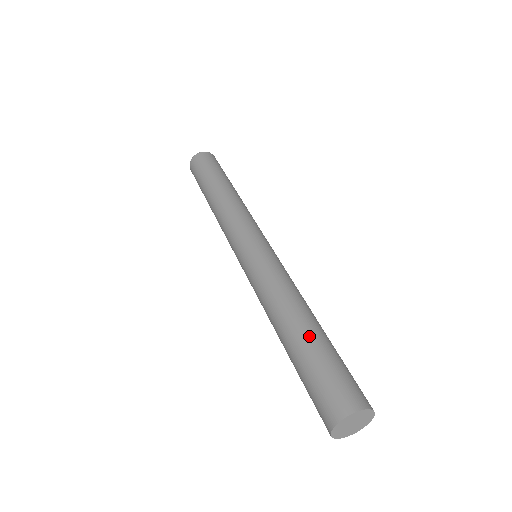
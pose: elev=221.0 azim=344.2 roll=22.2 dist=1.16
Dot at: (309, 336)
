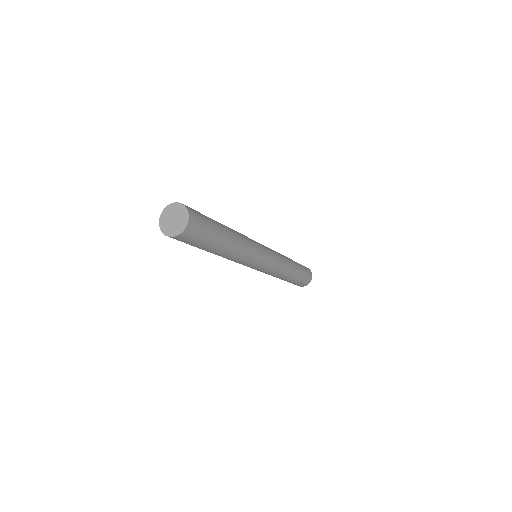
Dot at: occluded
